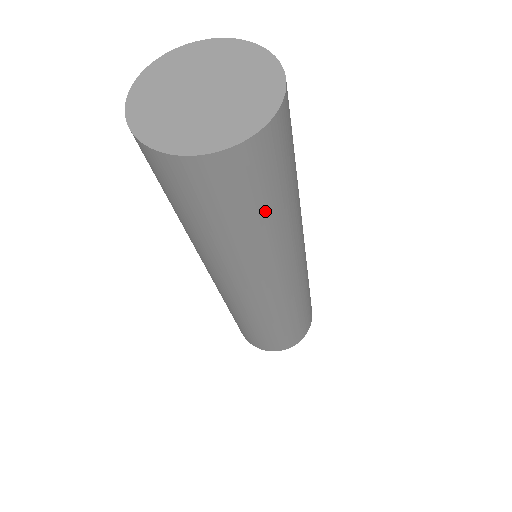
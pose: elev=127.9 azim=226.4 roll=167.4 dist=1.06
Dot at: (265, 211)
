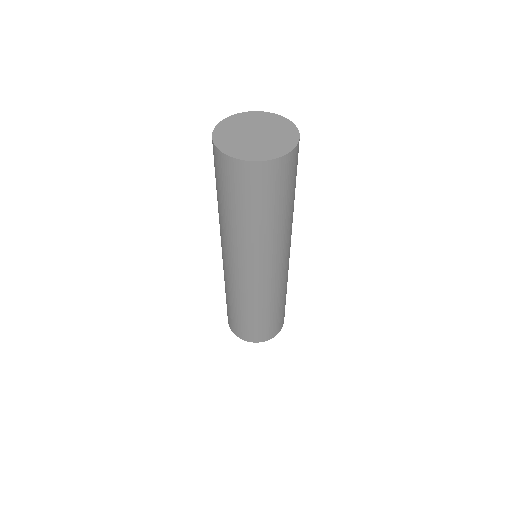
Dot at: occluded
